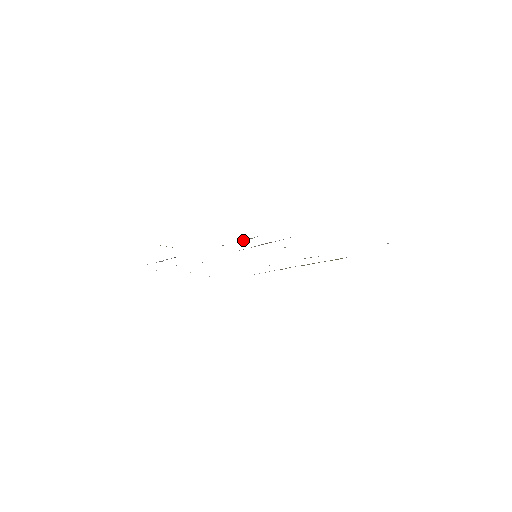
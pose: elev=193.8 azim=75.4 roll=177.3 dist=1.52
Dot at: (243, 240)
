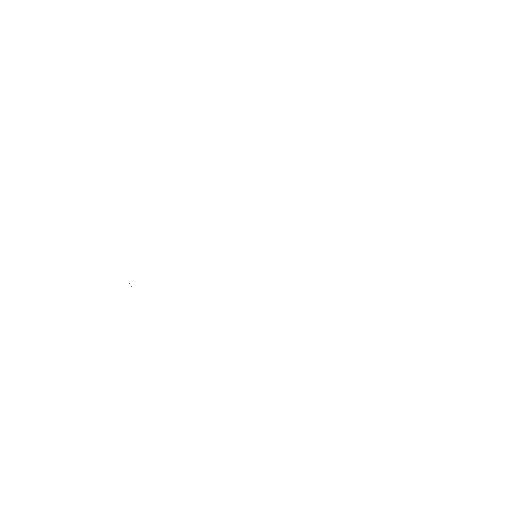
Dot at: occluded
